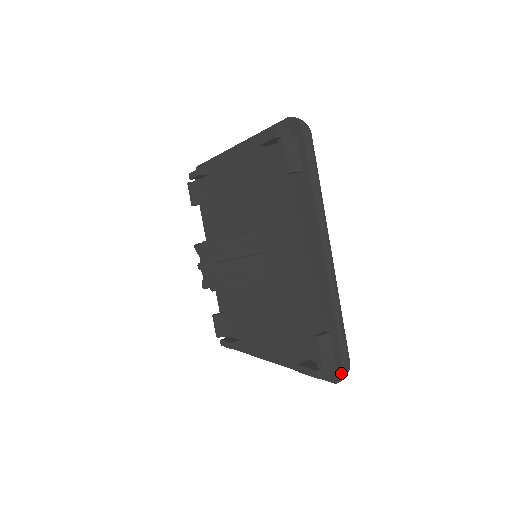
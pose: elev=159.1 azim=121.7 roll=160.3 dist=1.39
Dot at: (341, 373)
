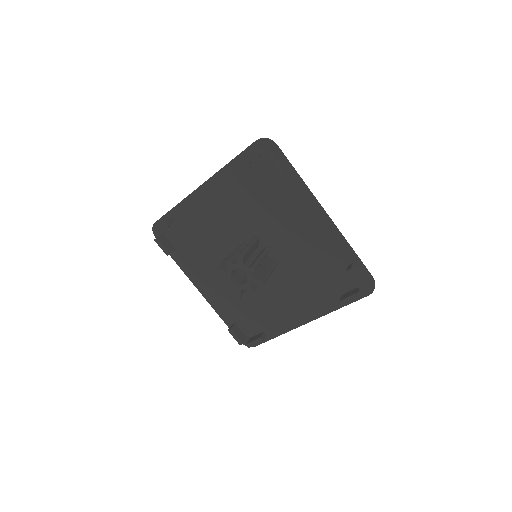
Dot at: (373, 283)
